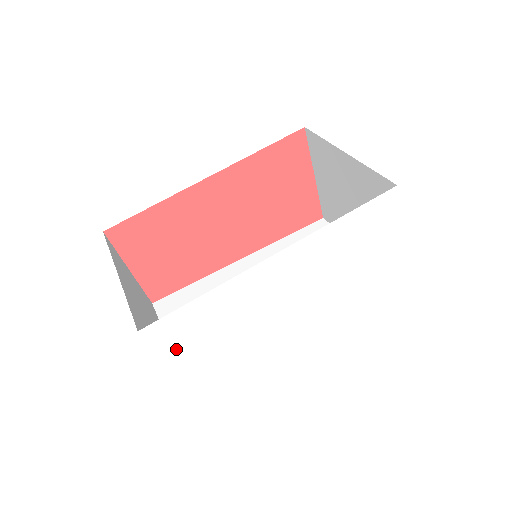
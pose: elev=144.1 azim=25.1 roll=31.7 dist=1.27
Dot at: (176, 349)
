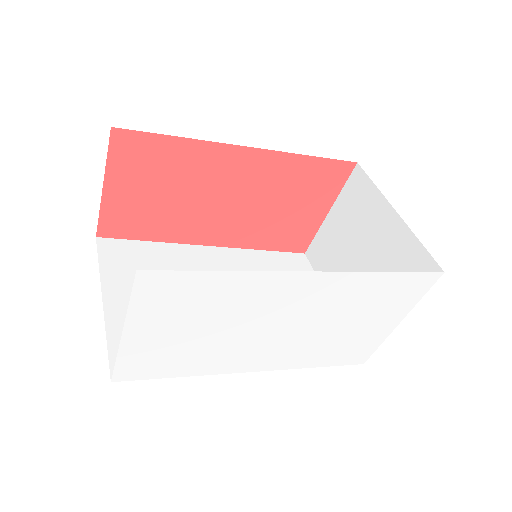
Dot at: (152, 313)
